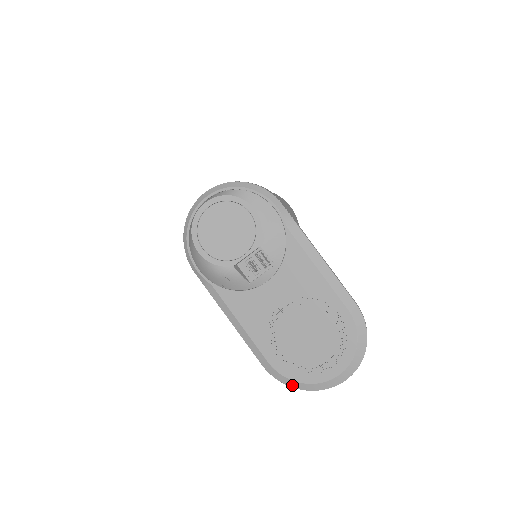
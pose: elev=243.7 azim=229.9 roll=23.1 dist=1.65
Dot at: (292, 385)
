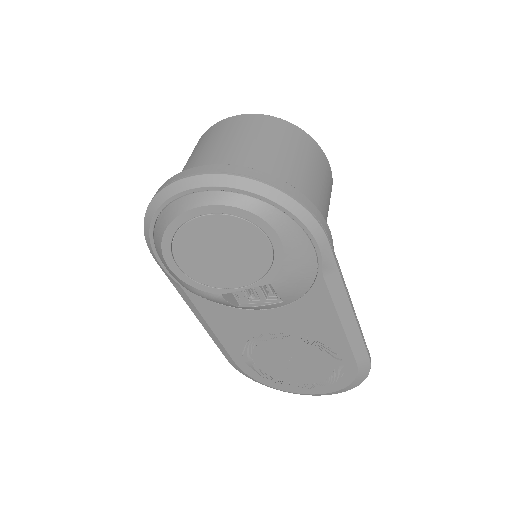
Dot at: (256, 381)
